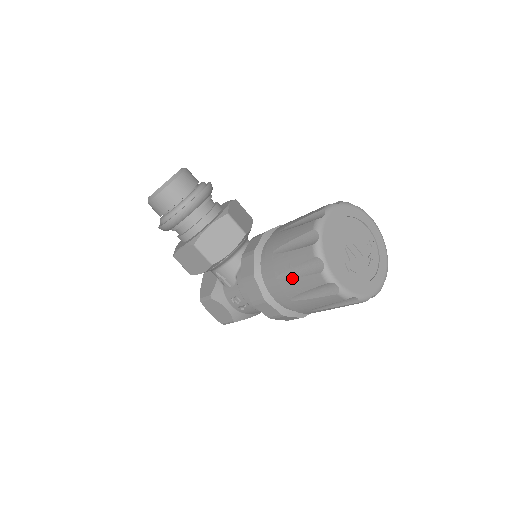
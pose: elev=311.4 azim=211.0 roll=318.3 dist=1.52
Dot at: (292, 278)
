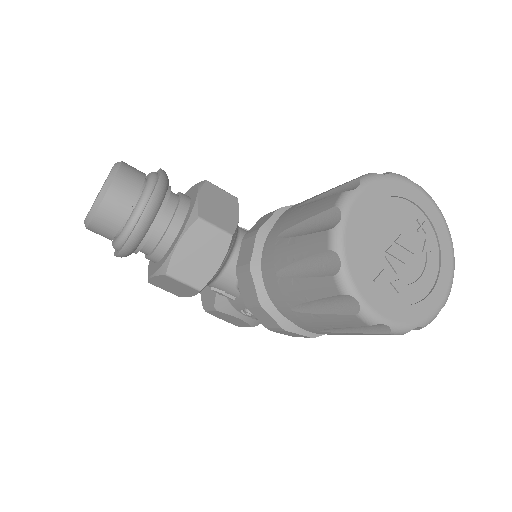
Dot at: (314, 313)
